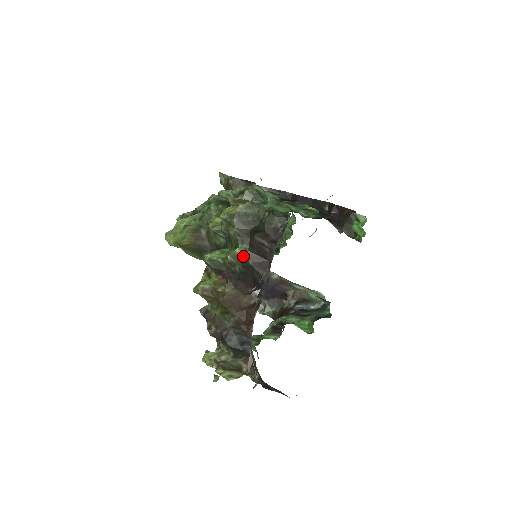
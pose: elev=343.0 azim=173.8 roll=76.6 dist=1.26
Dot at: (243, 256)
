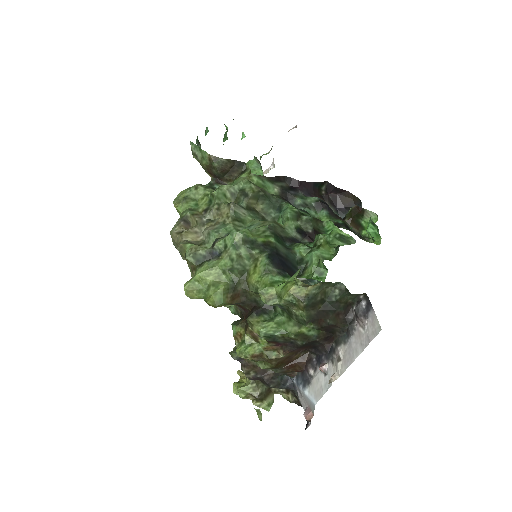
Dot at: (309, 334)
